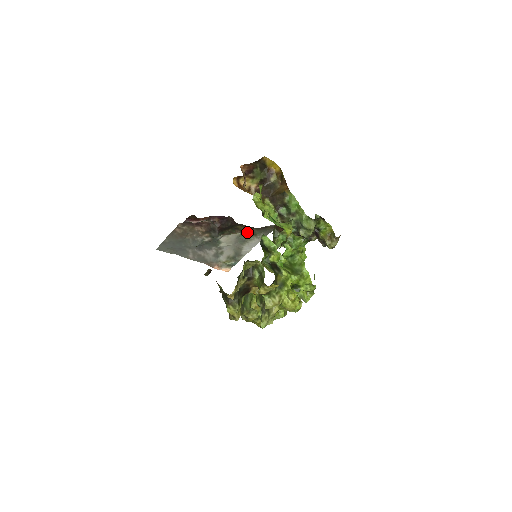
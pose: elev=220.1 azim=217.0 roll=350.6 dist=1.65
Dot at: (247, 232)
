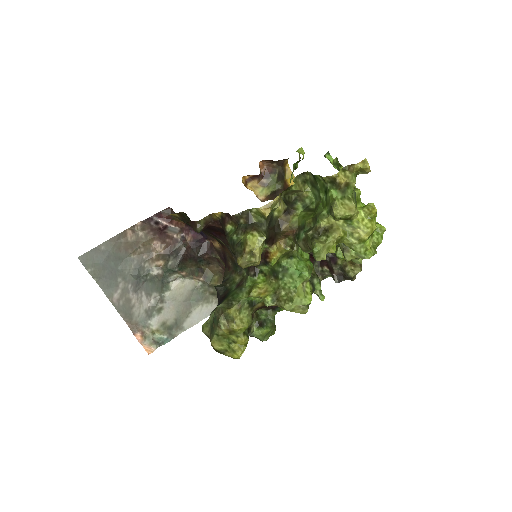
Dot at: (212, 283)
